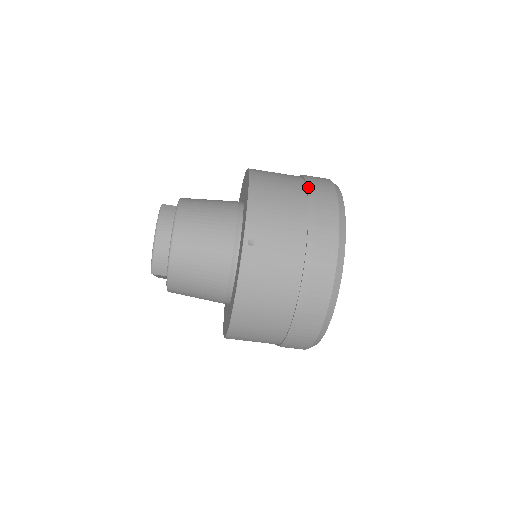
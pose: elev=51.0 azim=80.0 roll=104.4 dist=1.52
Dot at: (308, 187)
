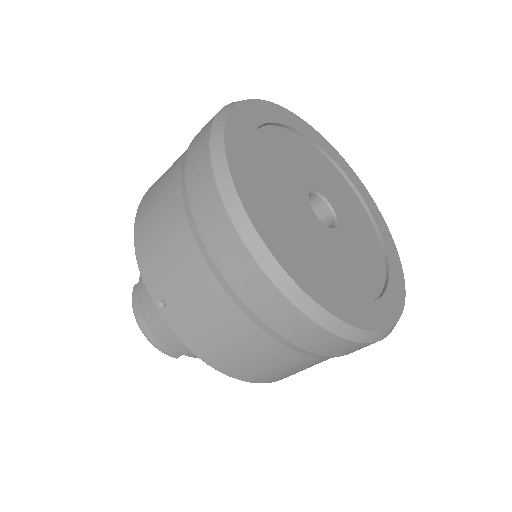
Dot at: (182, 165)
